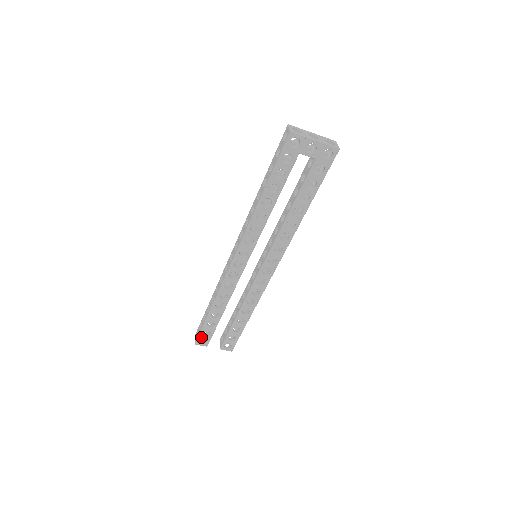
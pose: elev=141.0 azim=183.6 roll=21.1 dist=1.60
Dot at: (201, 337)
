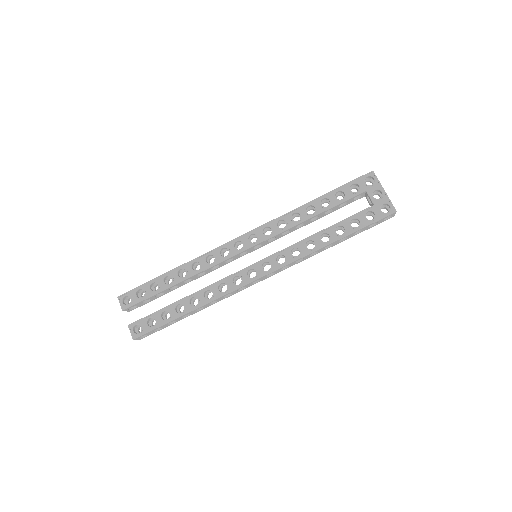
Dot at: (131, 294)
